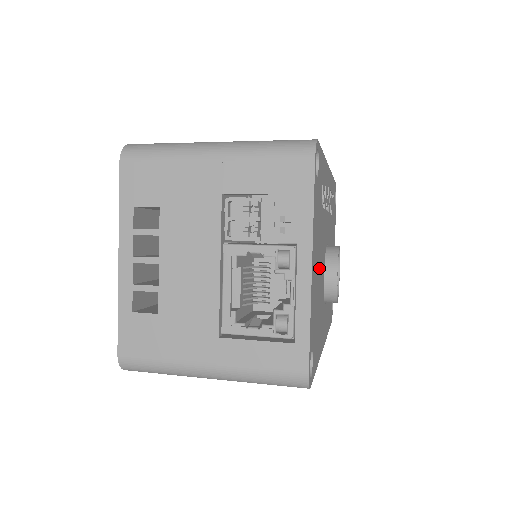
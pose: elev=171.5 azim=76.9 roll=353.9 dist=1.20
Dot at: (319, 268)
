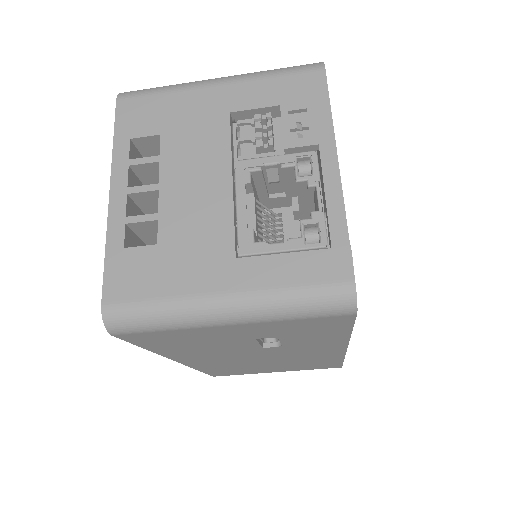
Dot at: occluded
